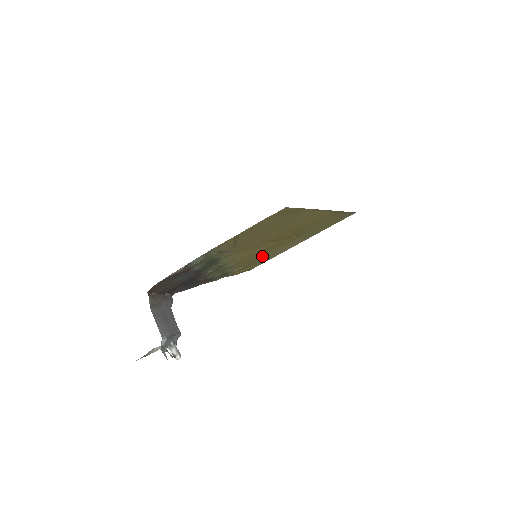
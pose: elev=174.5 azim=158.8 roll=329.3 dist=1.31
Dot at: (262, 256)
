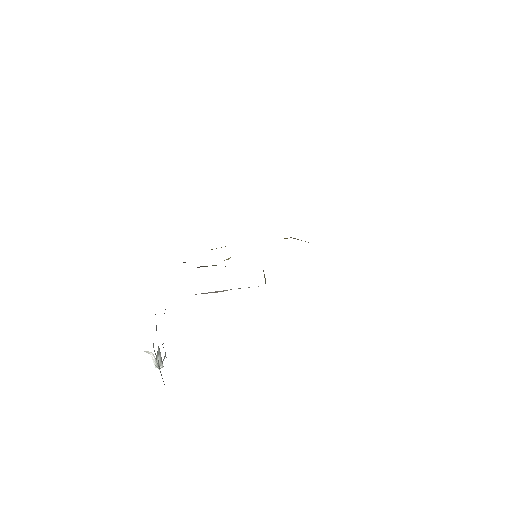
Dot at: occluded
